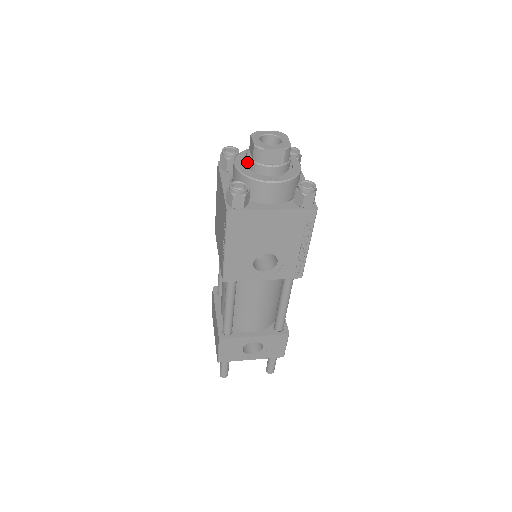
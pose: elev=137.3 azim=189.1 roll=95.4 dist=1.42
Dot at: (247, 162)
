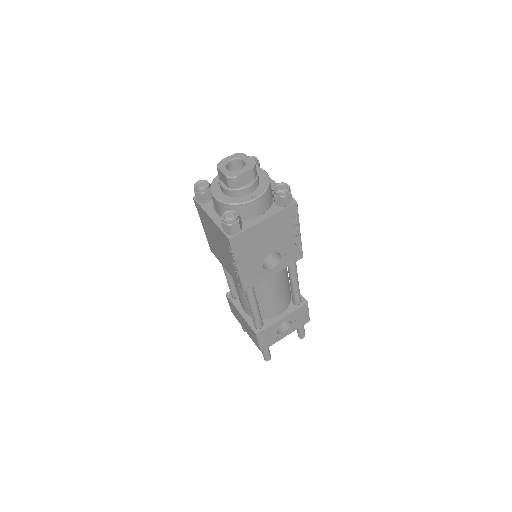
Dot at: (224, 191)
